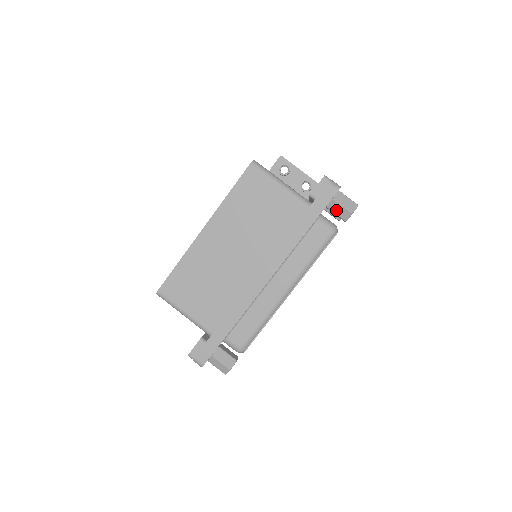
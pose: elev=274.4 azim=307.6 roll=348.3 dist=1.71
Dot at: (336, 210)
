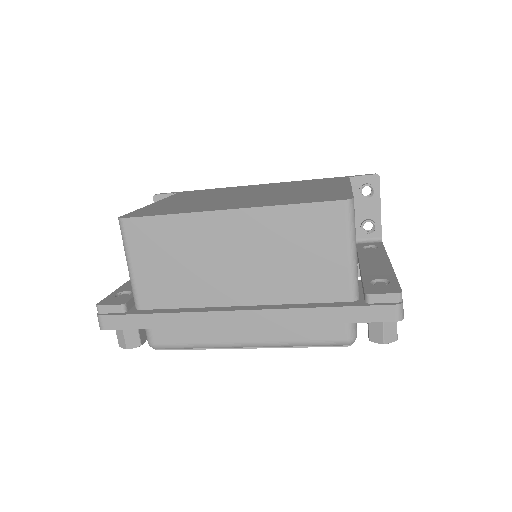
Dot at: (373, 324)
